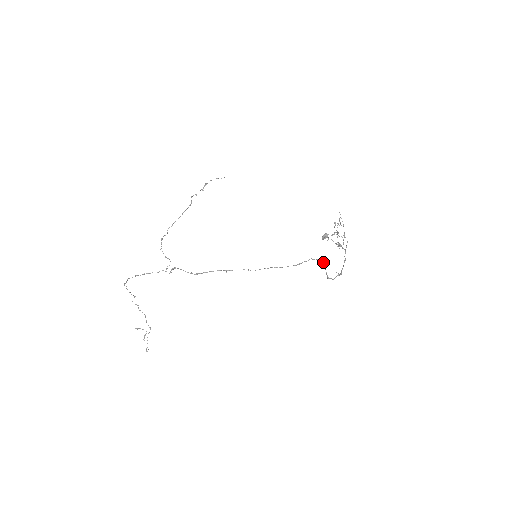
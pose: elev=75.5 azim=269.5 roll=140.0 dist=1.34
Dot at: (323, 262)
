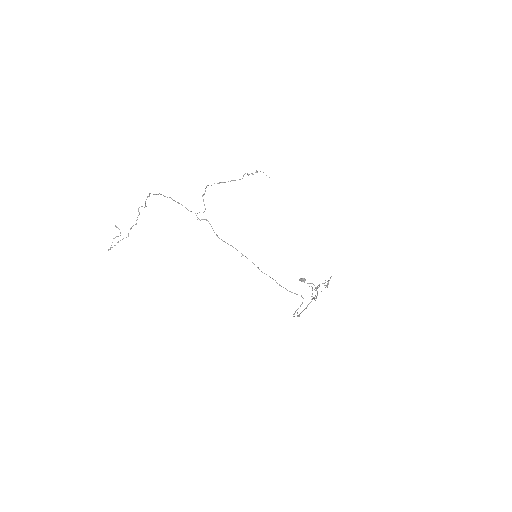
Dot at: occluded
